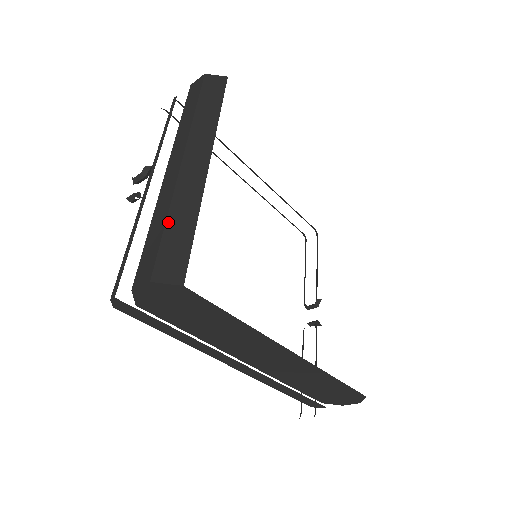
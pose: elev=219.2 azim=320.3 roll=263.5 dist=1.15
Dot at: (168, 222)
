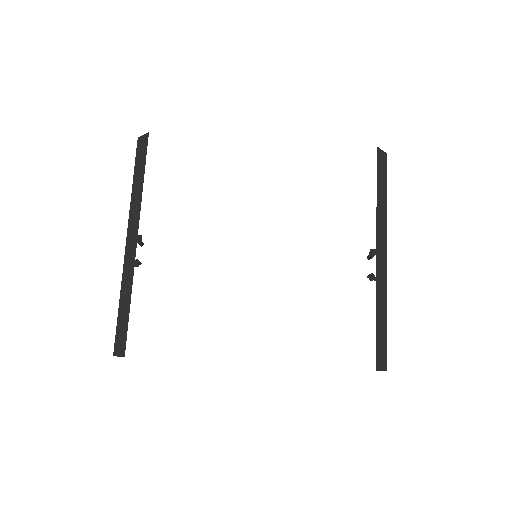
Dot at: (119, 305)
